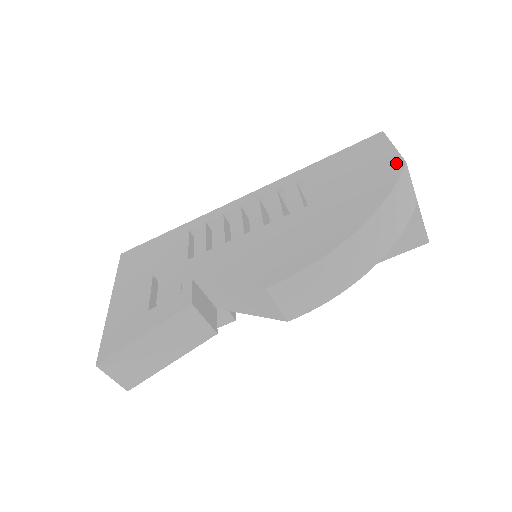
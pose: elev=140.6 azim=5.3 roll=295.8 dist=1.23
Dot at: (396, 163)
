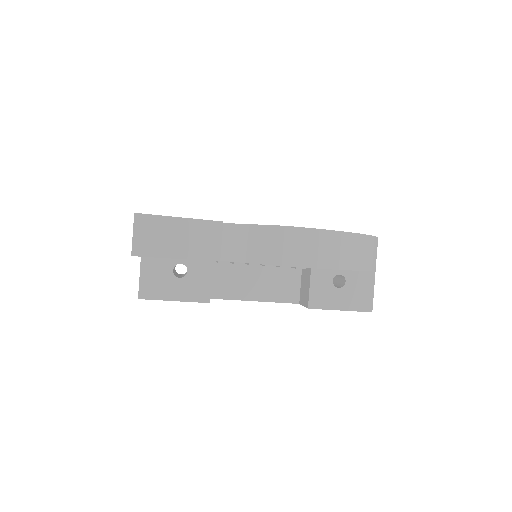
Dot at: occluded
